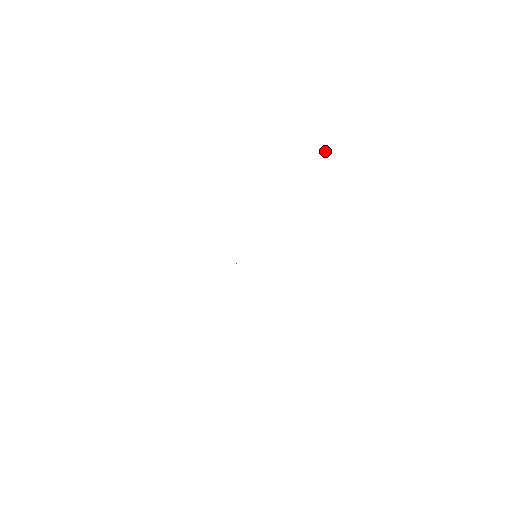
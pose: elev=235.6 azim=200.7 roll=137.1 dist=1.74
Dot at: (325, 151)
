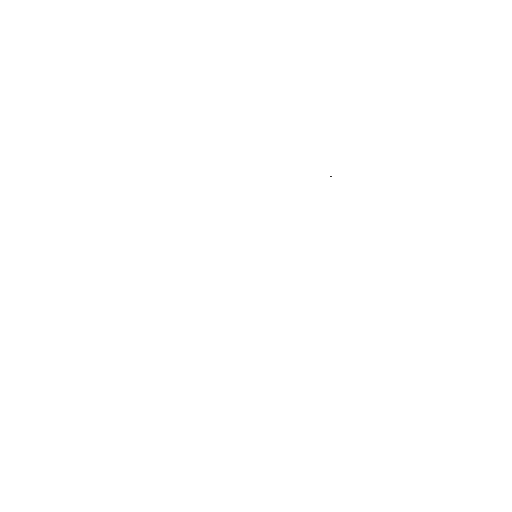
Dot at: (330, 176)
